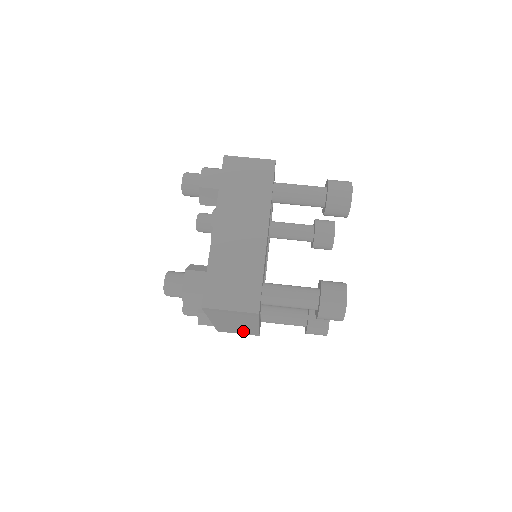
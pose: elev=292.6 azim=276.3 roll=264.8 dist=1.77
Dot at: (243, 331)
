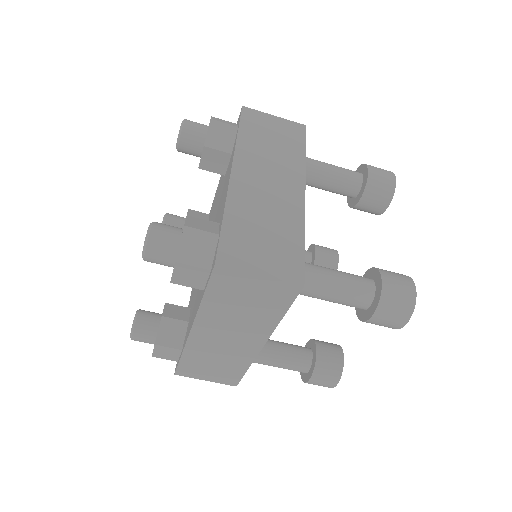
Dot at: occluded
